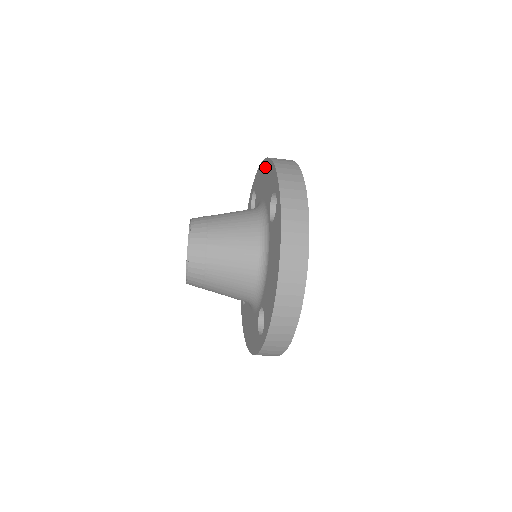
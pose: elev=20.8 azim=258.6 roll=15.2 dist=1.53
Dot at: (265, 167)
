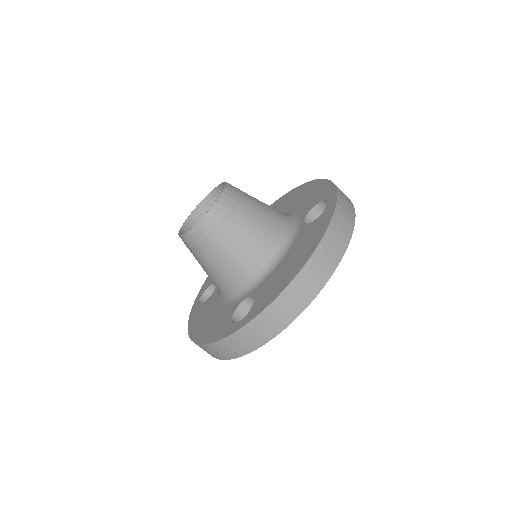
Dot at: (309, 186)
